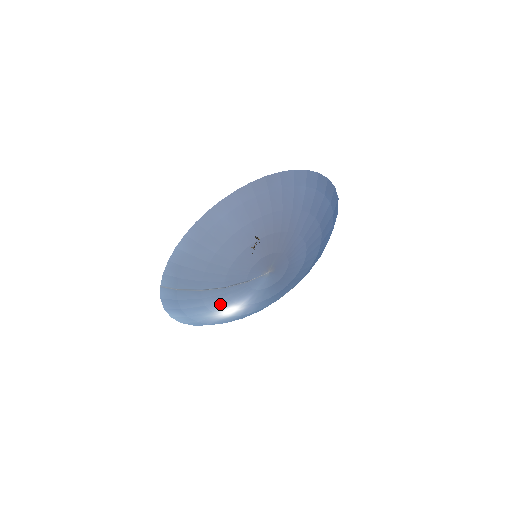
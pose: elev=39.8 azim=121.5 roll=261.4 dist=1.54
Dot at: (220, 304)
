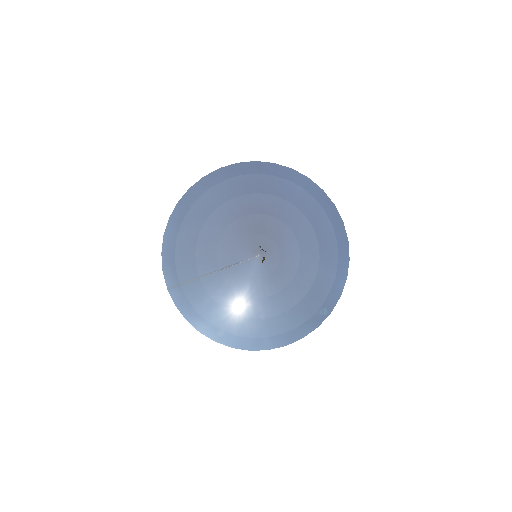
Dot at: (224, 295)
